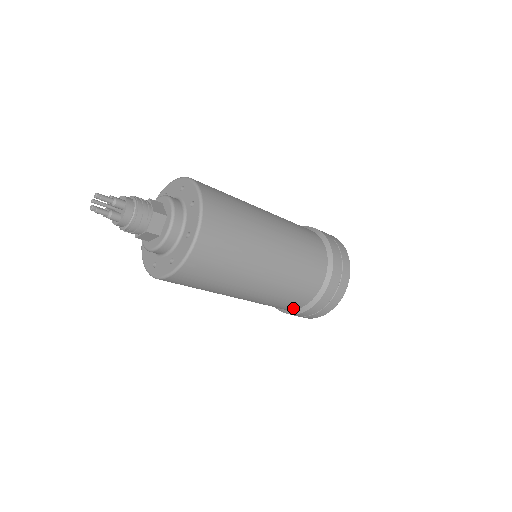
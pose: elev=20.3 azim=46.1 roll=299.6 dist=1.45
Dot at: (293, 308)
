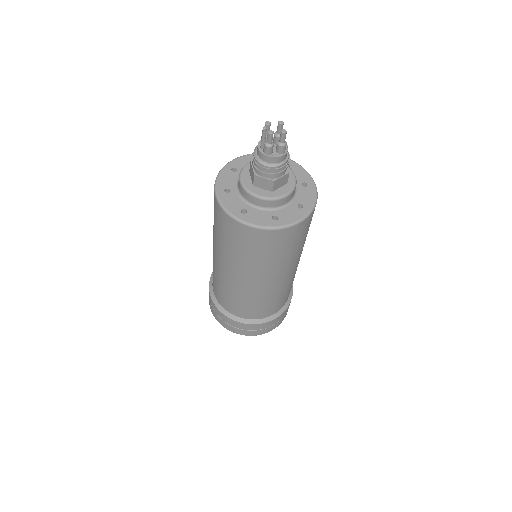
Dot at: (279, 308)
